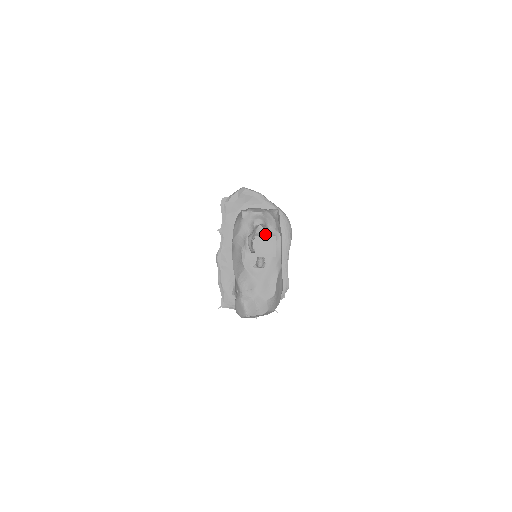
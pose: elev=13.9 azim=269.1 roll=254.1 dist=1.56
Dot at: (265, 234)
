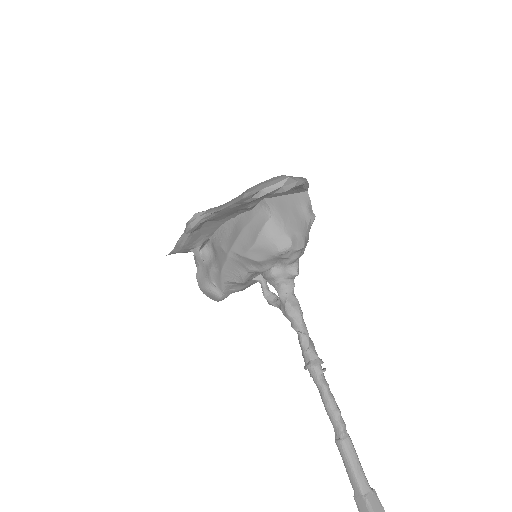
Dot at: occluded
